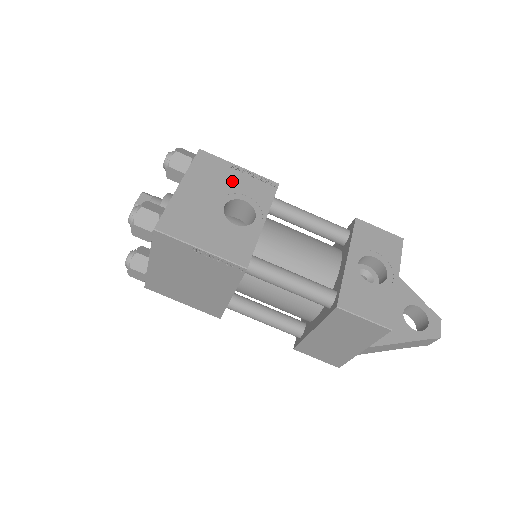
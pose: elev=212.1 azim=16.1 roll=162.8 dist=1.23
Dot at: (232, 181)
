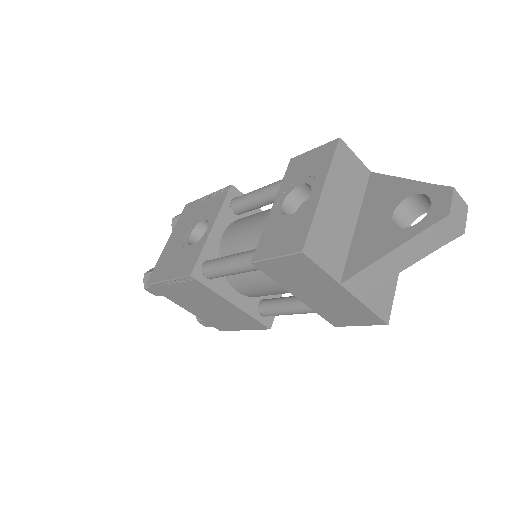
Dot at: (199, 211)
